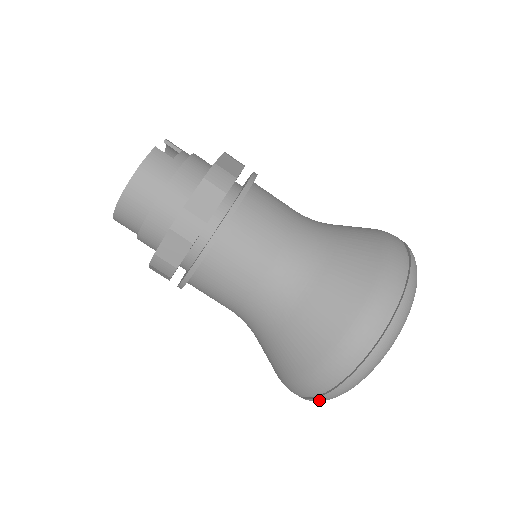
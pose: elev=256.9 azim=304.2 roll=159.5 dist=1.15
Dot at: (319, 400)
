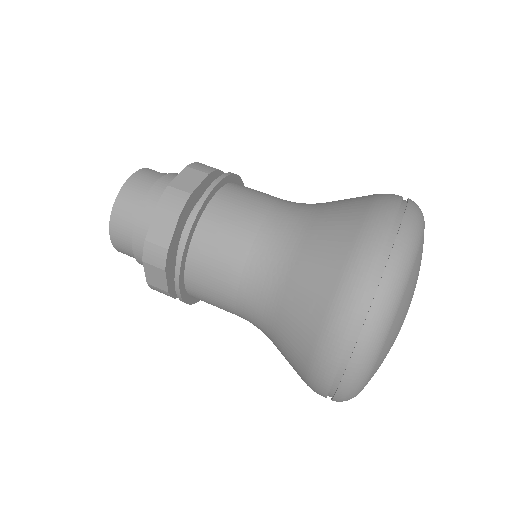
Dot at: (354, 366)
